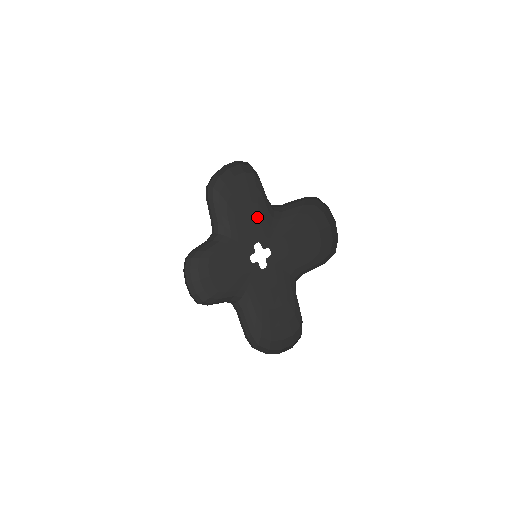
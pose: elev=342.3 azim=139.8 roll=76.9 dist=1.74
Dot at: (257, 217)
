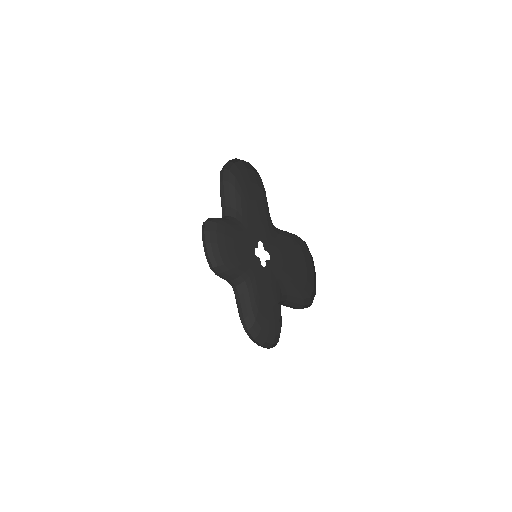
Dot at: (241, 240)
